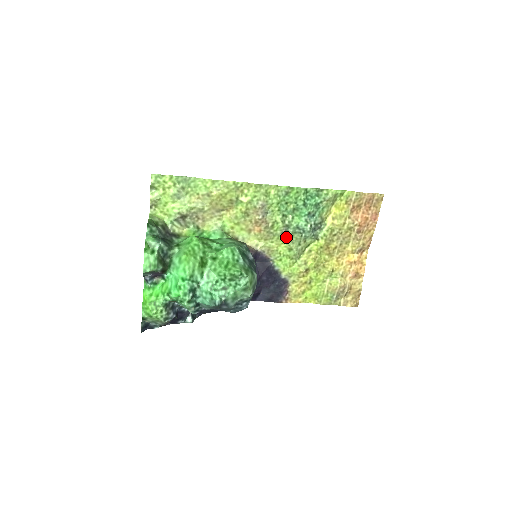
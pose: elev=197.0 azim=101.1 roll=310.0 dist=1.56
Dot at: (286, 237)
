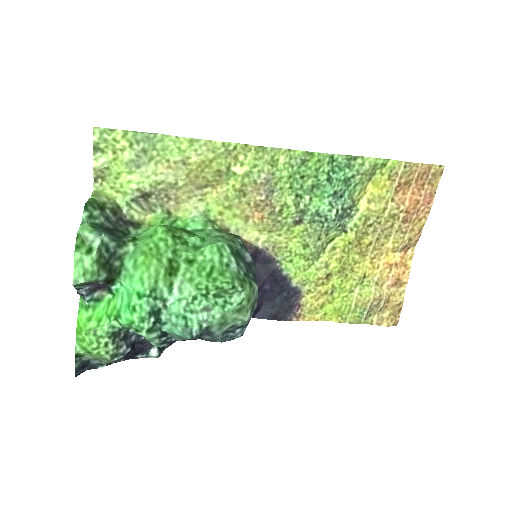
Dot at: (300, 228)
